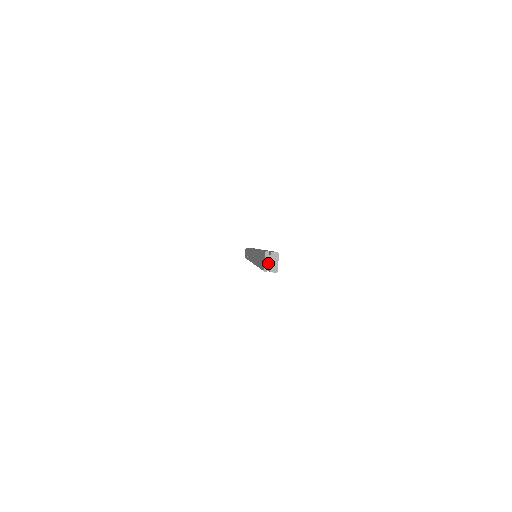
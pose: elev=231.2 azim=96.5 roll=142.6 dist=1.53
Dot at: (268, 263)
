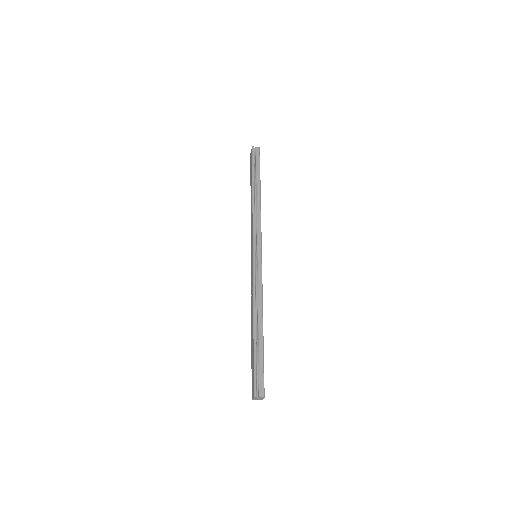
Dot at: (256, 399)
